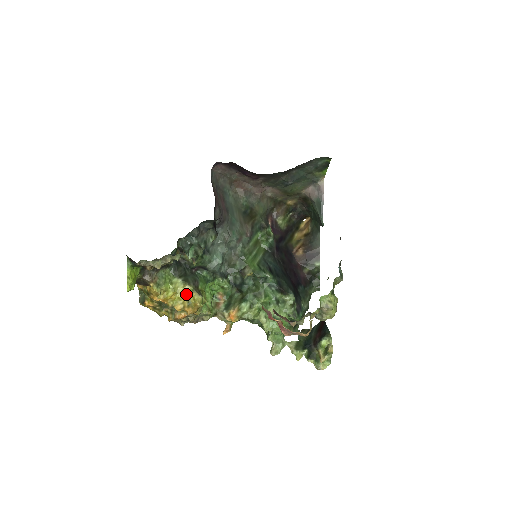
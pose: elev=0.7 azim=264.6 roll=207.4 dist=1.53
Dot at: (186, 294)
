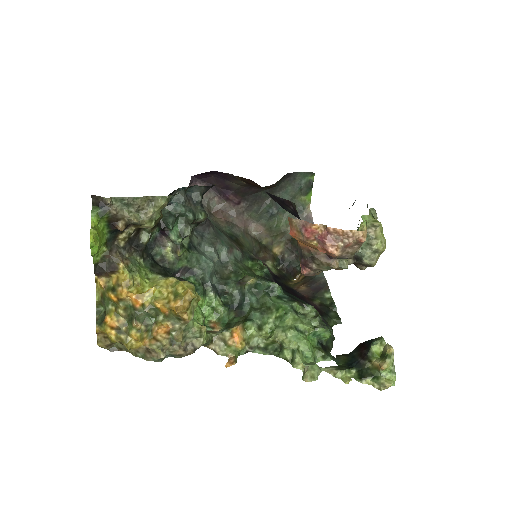
Dot at: (170, 286)
